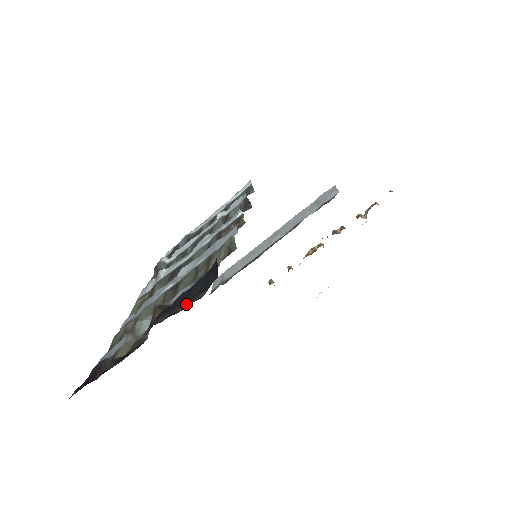
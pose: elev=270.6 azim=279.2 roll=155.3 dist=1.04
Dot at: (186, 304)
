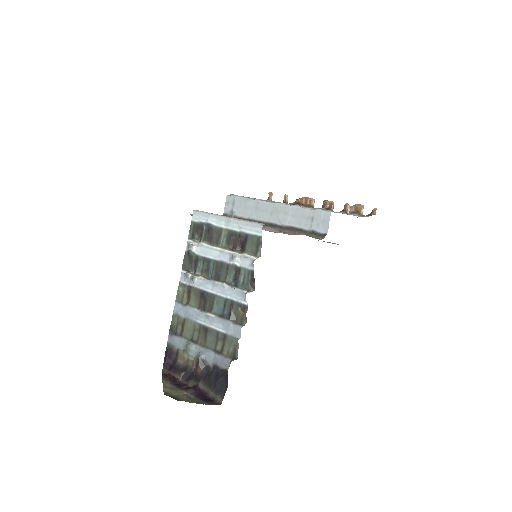
Dot at: (214, 394)
